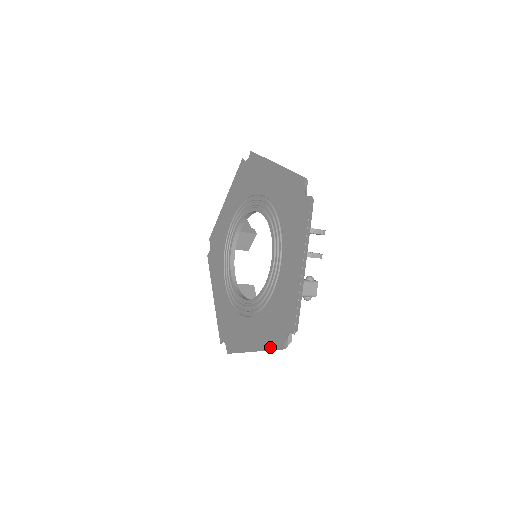
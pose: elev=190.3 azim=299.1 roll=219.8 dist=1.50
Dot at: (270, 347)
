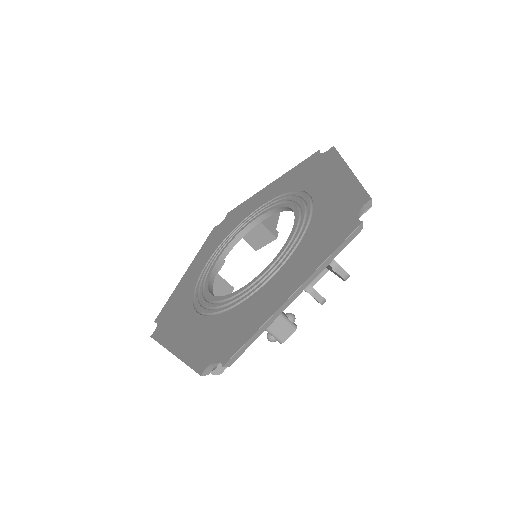
Dot at: (190, 361)
